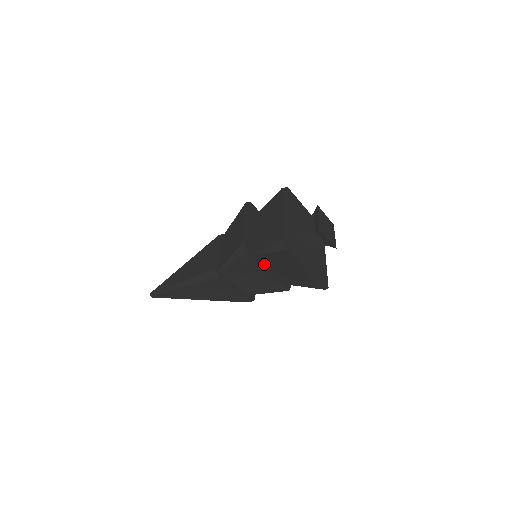
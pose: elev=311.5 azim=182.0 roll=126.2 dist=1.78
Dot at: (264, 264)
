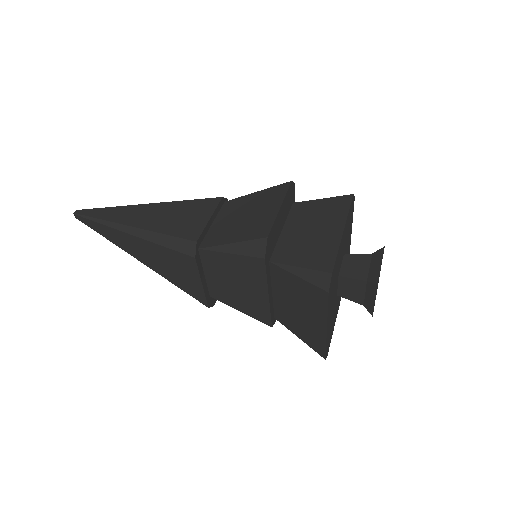
Dot at: (270, 280)
